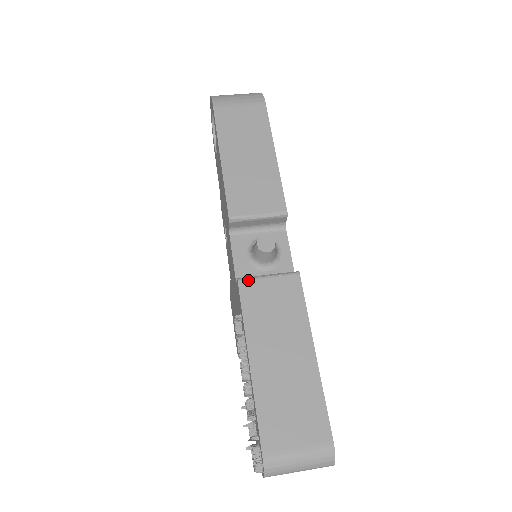
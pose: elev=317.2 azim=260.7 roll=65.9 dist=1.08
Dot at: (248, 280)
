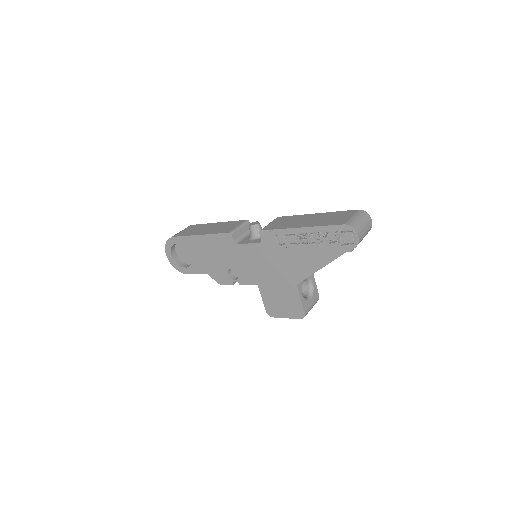
Dot at: (264, 228)
